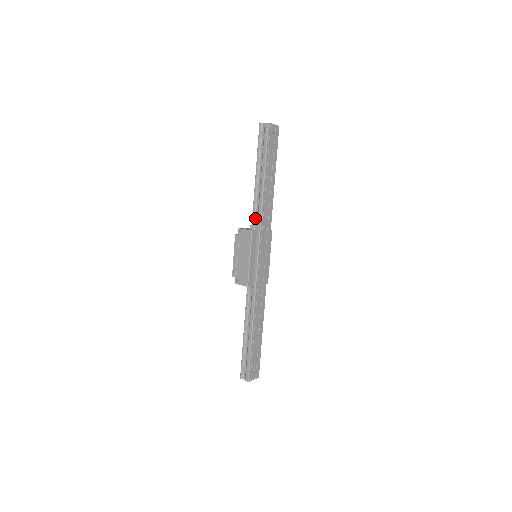
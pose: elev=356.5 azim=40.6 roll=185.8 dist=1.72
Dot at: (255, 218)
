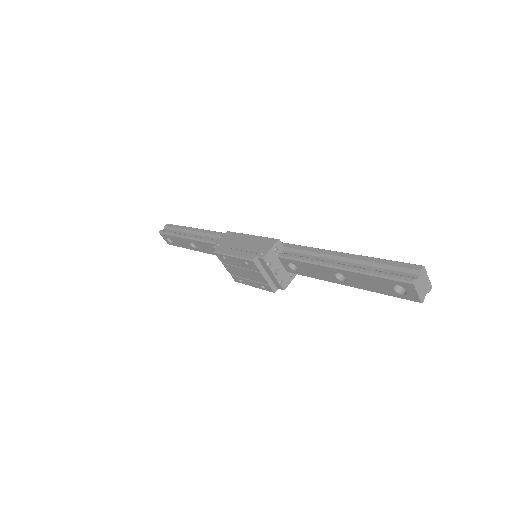
Dot at: occluded
